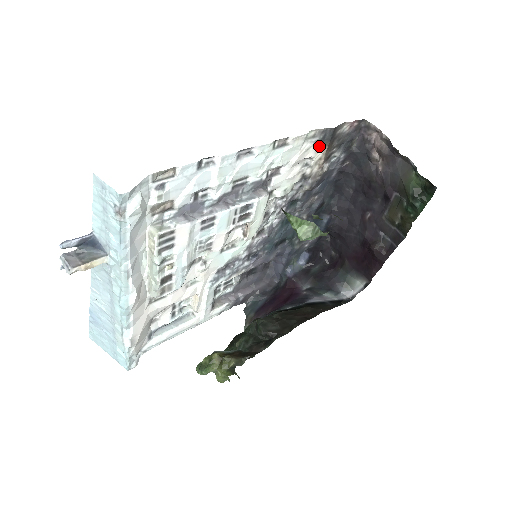
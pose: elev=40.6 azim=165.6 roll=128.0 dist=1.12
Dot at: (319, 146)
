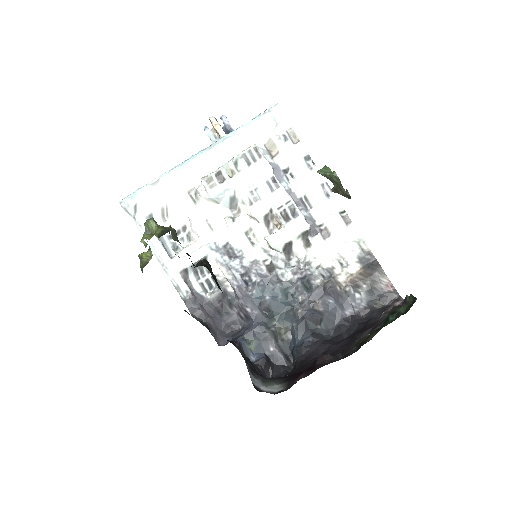
Dot at: (360, 262)
